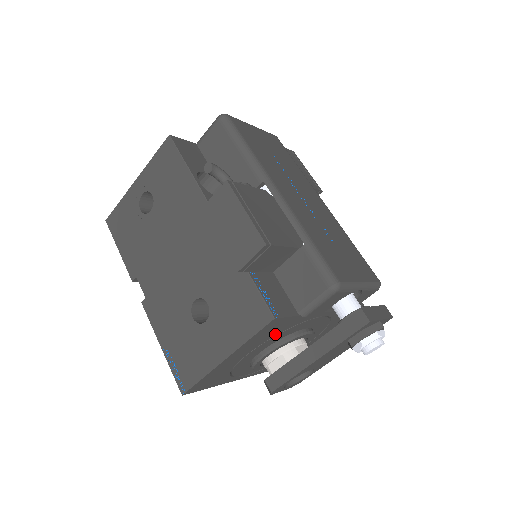
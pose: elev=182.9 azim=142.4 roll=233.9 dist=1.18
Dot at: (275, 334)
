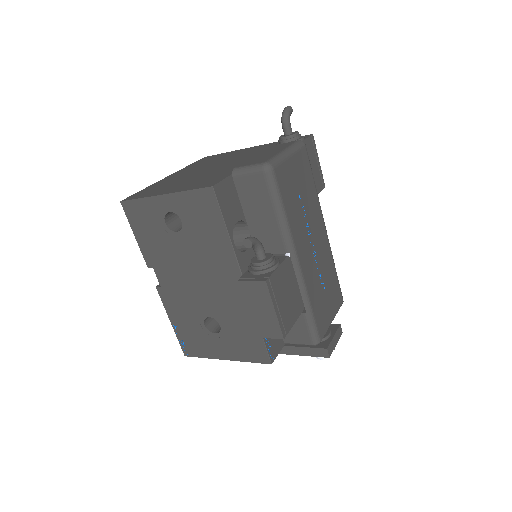
Dot at: occluded
